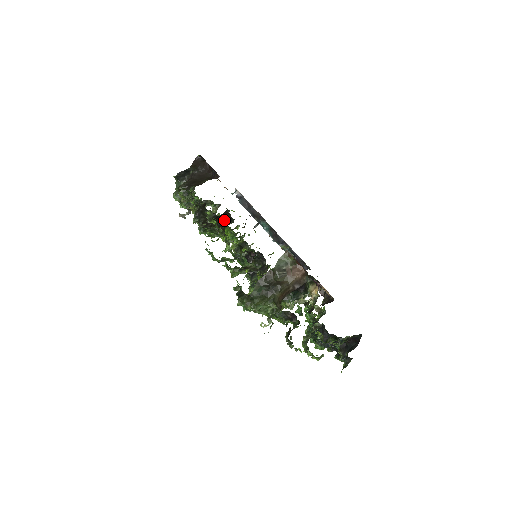
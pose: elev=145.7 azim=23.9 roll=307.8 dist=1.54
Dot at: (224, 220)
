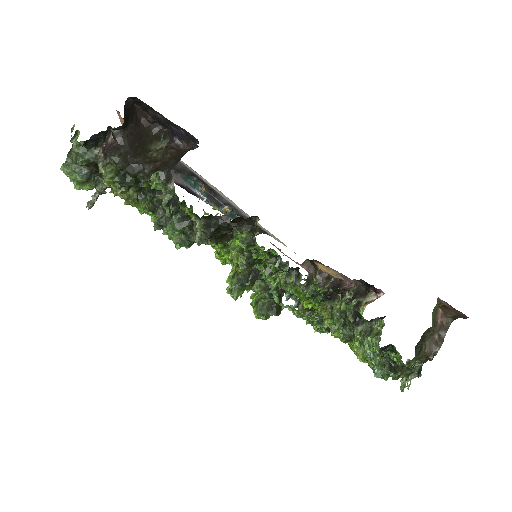
Dot at: occluded
